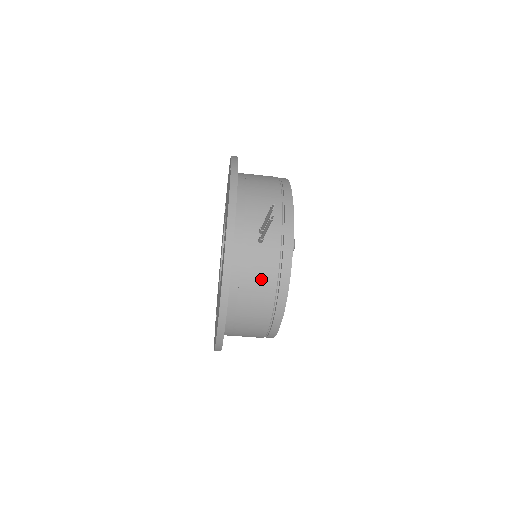
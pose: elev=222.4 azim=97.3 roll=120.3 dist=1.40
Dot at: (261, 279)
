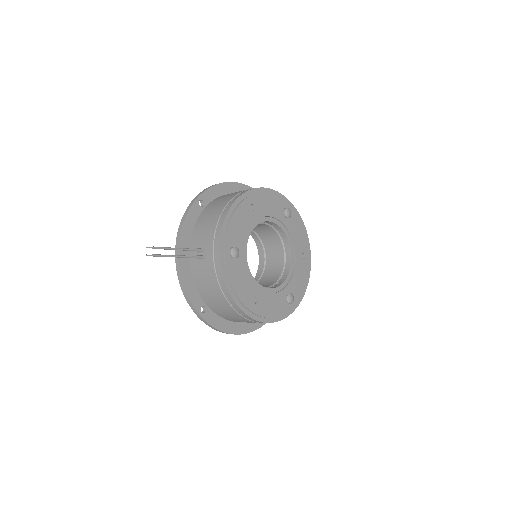
Dot at: (211, 286)
